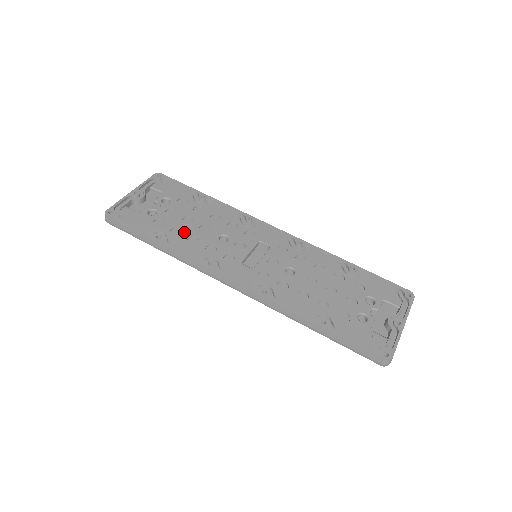
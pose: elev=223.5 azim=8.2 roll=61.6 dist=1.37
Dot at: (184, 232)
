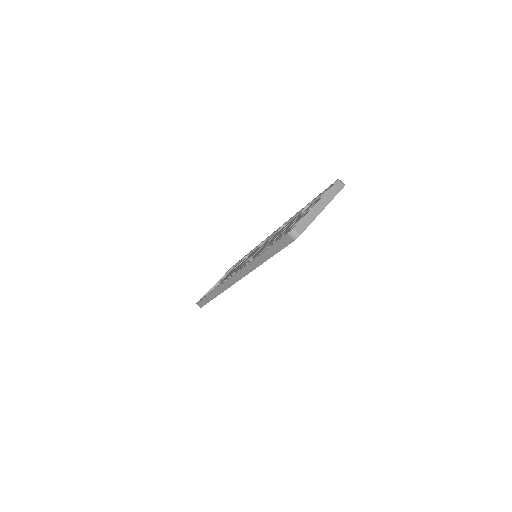
Dot at: occluded
